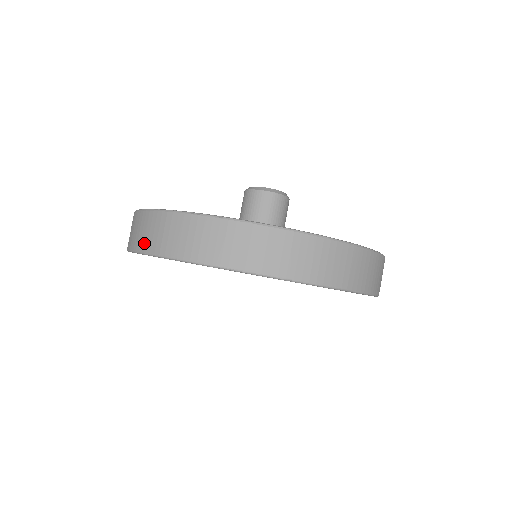
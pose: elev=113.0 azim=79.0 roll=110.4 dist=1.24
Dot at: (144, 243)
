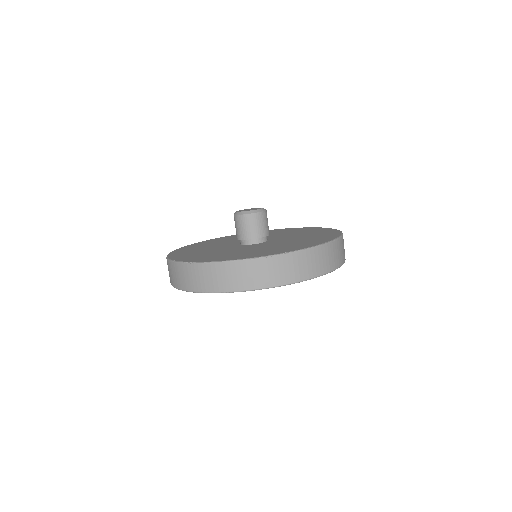
Dot at: (229, 285)
